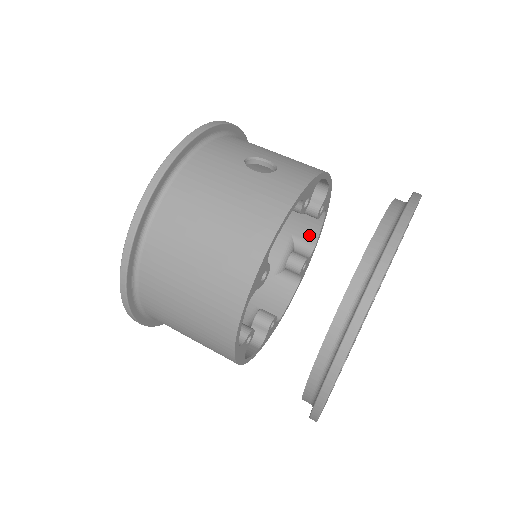
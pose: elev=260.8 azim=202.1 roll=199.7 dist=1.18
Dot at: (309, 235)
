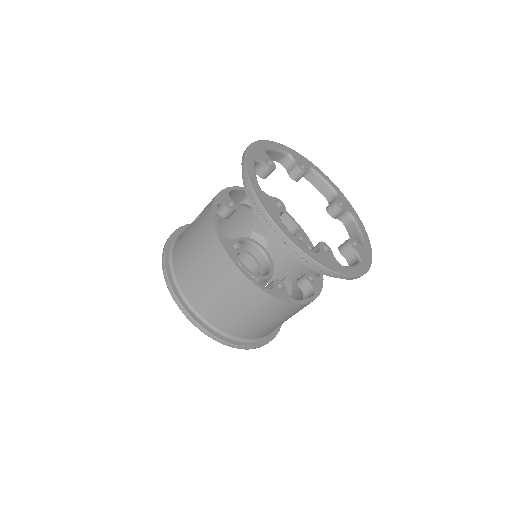
Dot at: (288, 225)
